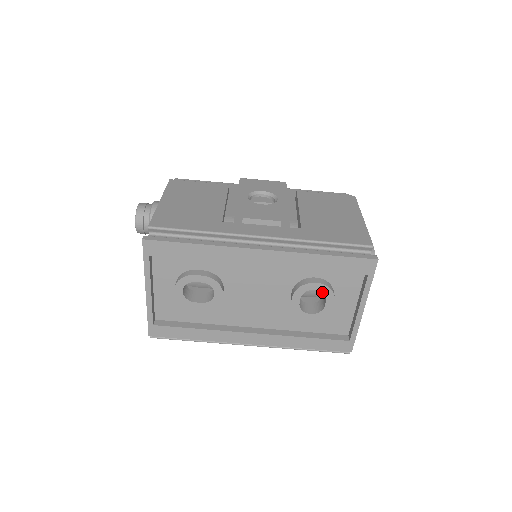
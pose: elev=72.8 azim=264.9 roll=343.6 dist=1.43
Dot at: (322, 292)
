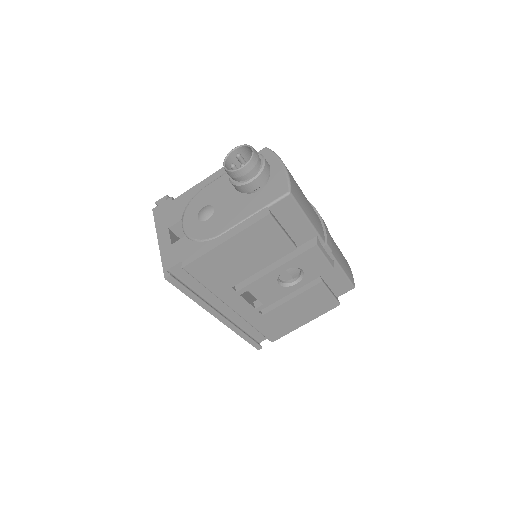
Dot at: occluded
